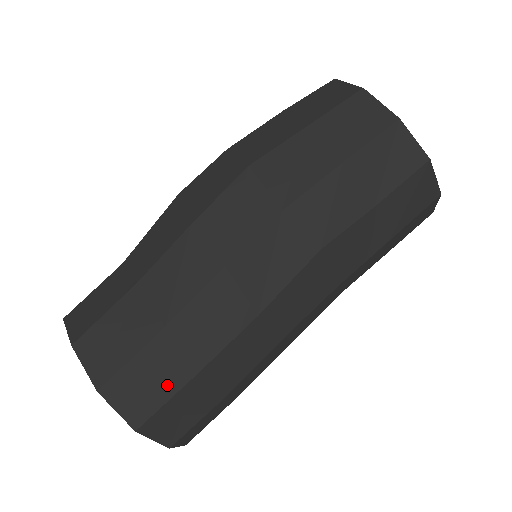
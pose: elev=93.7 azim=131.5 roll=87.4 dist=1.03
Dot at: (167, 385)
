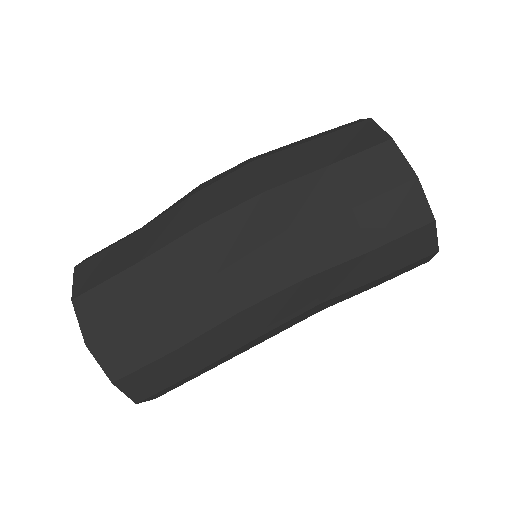
Dot at: (123, 312)
